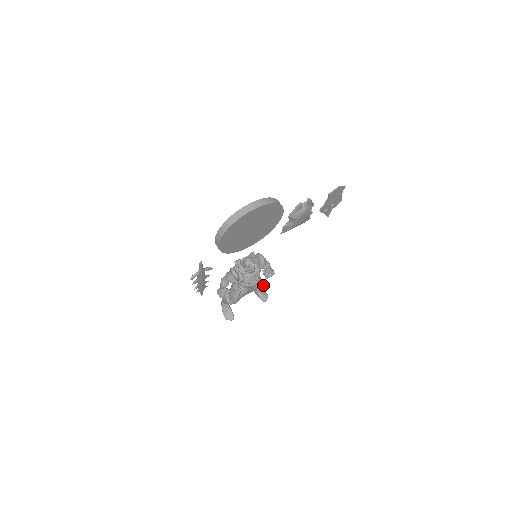
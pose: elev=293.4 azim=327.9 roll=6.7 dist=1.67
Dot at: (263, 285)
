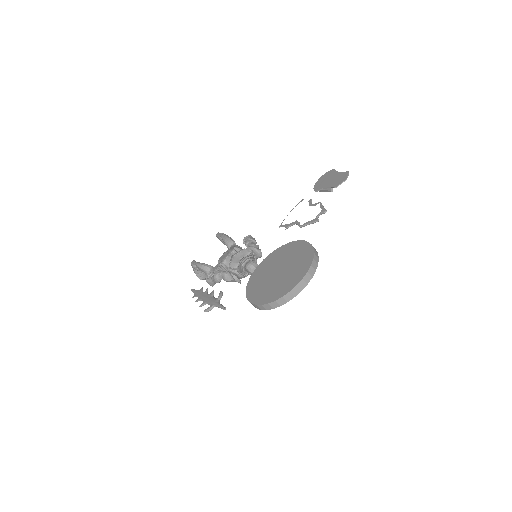
Dot at: occluded
